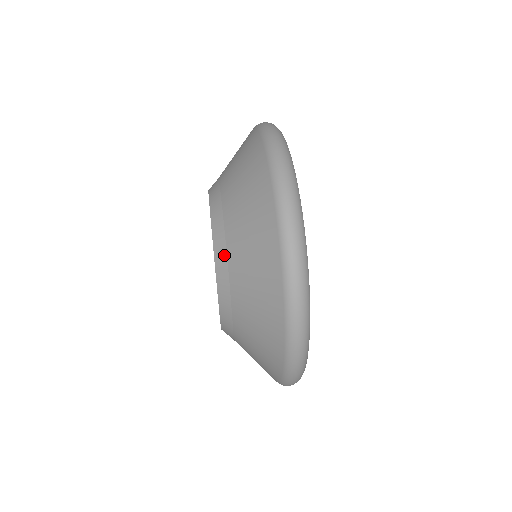
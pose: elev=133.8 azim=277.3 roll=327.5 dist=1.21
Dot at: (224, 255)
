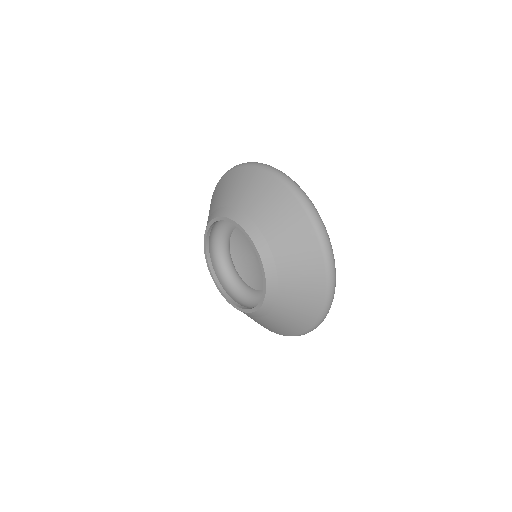
Dot at: (274, 269)
